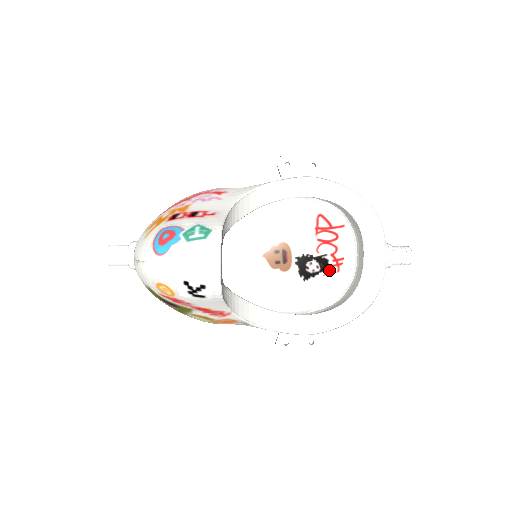
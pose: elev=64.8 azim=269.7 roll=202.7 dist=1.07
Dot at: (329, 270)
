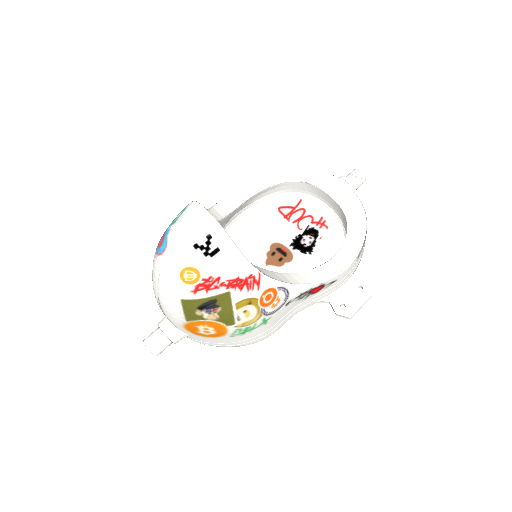
Dot at: (320, 233)
